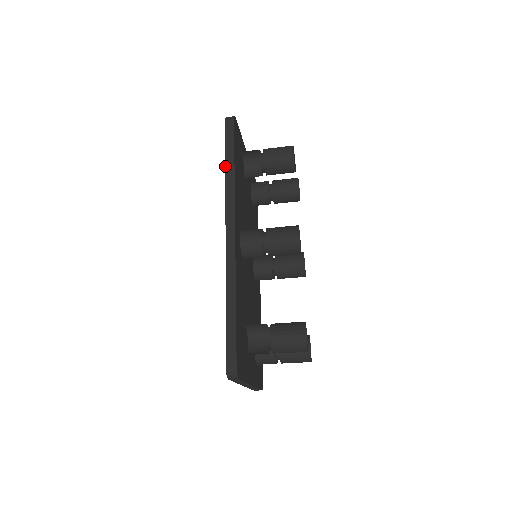
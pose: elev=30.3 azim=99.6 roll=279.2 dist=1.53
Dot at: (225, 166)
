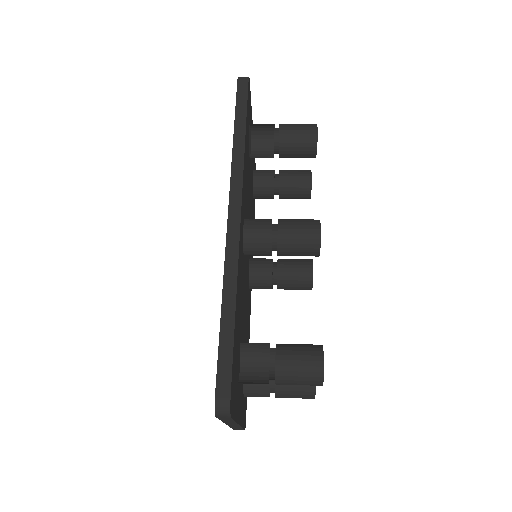
Dot at: occluded
